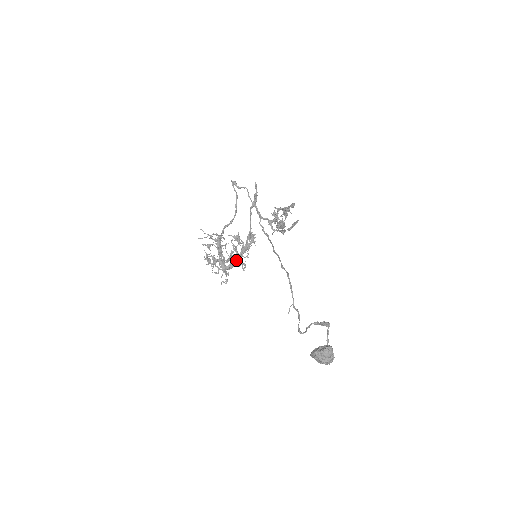
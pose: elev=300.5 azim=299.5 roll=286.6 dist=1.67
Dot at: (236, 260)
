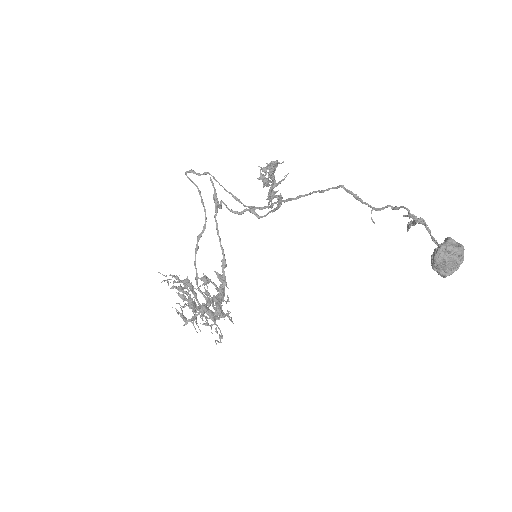
Dot at: (220, 302)
